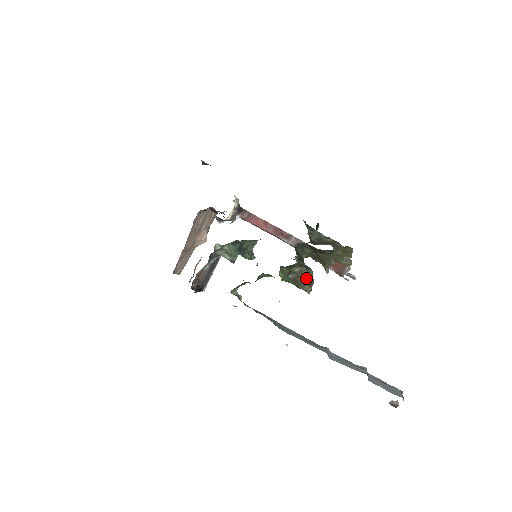
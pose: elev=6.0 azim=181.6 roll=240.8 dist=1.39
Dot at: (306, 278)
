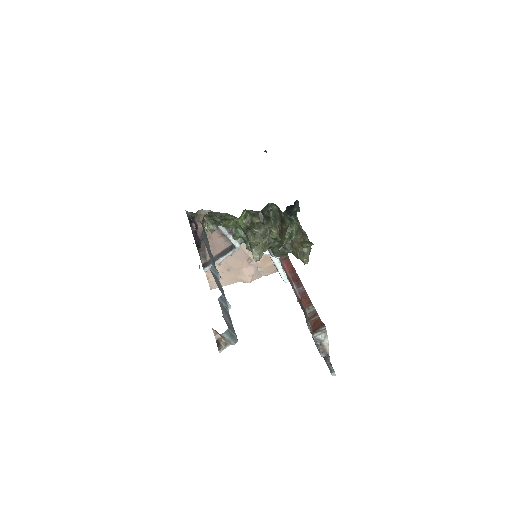
Dot at: (256, 227)
